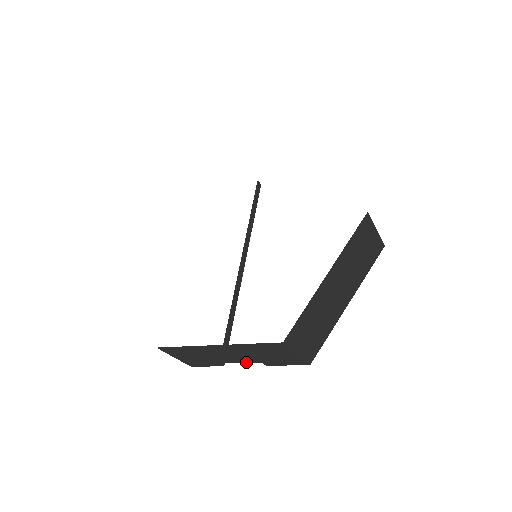
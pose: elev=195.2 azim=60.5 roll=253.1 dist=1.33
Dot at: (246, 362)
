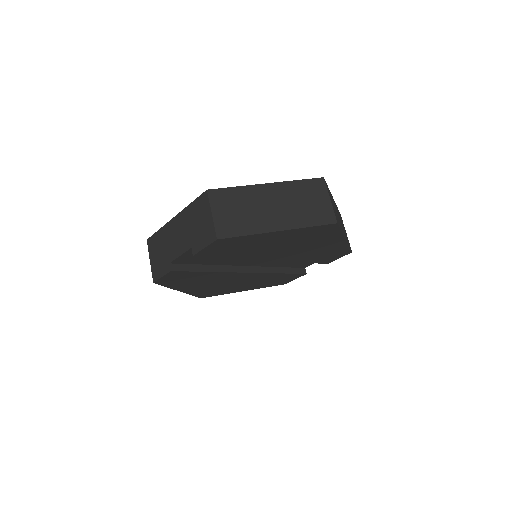
Dot at: (184, 252)
